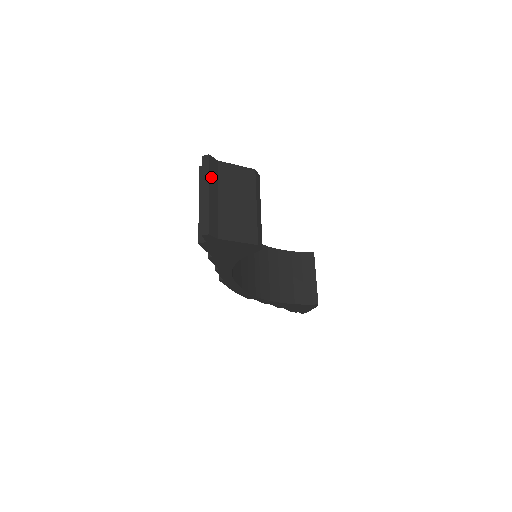
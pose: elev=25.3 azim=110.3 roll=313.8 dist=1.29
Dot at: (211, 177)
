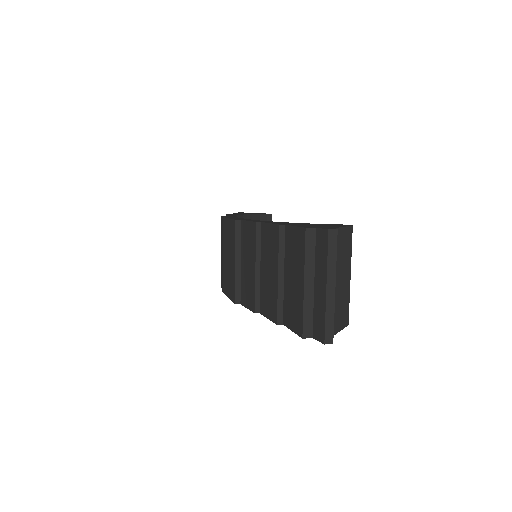
Dot at: (335, 261)
